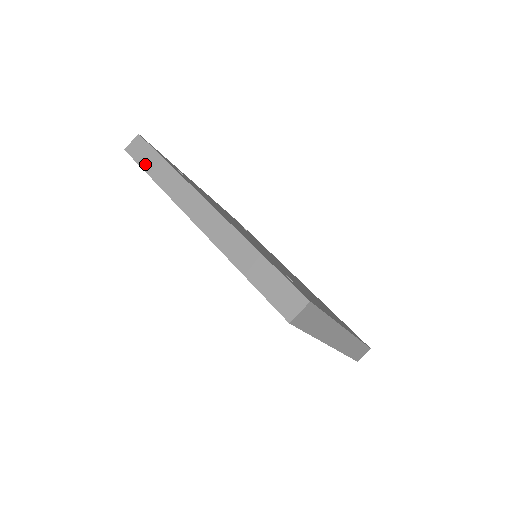
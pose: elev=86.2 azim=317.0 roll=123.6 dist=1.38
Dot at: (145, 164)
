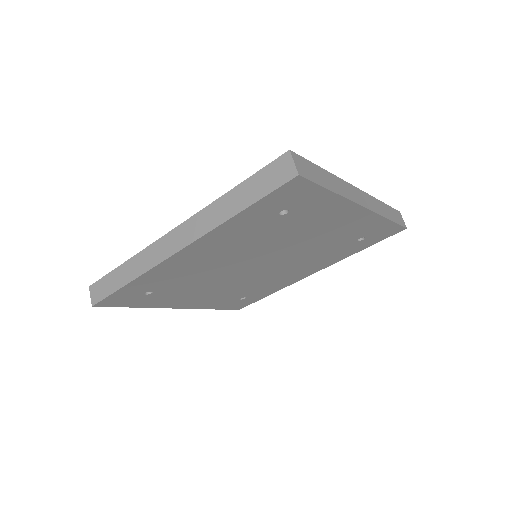
Dot at: (113, 288)
